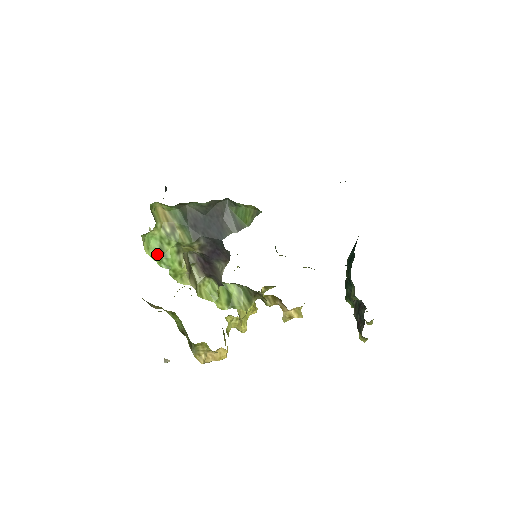
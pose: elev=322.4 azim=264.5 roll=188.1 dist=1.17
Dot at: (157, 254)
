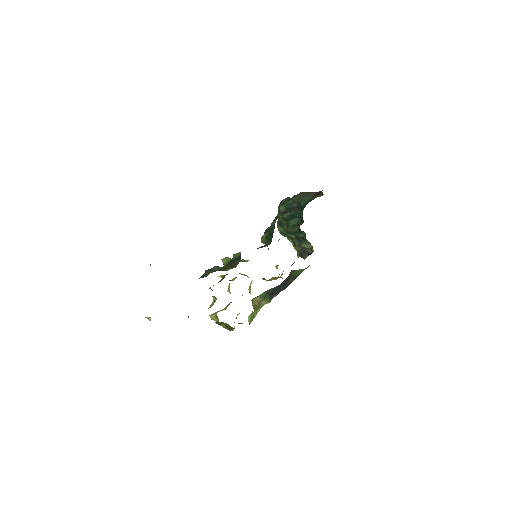
Dot at: (250, 321)
